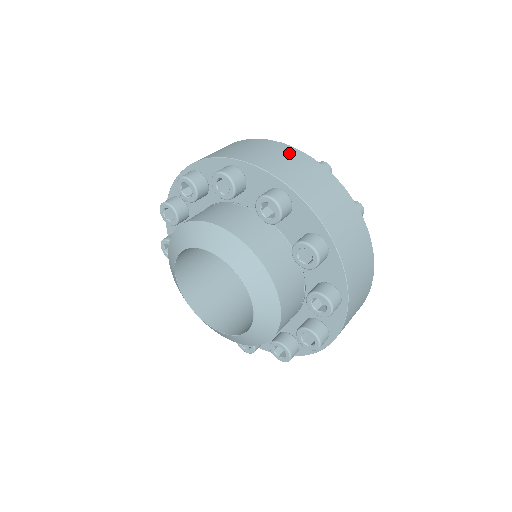
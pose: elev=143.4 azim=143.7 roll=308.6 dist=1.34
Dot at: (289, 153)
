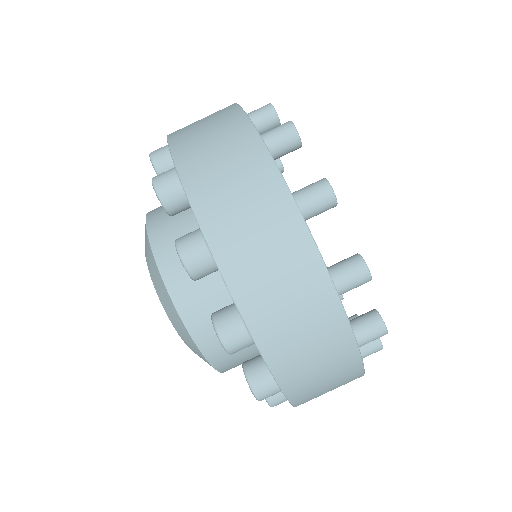
Dot at: (335, 348)
